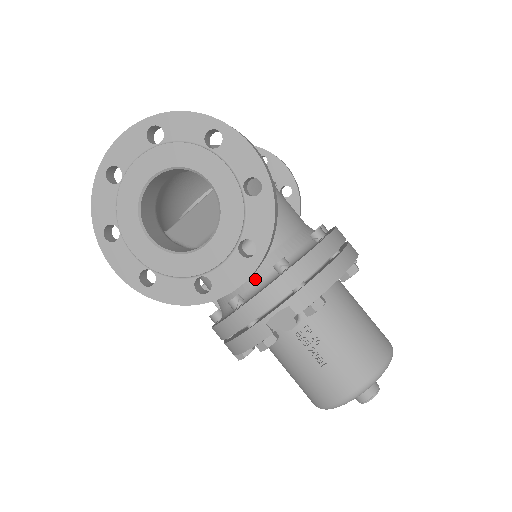
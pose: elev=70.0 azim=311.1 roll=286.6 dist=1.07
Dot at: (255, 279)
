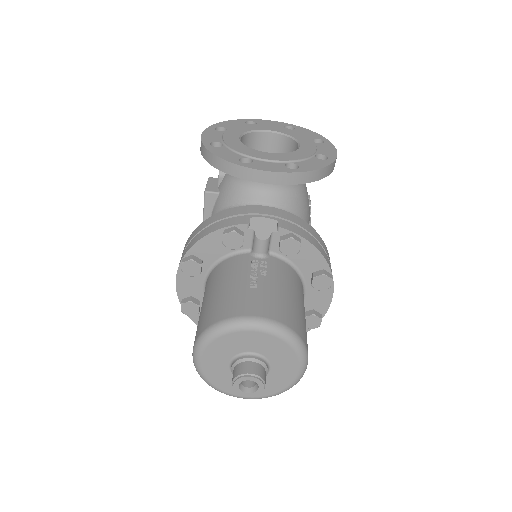
Dot at: occluded
